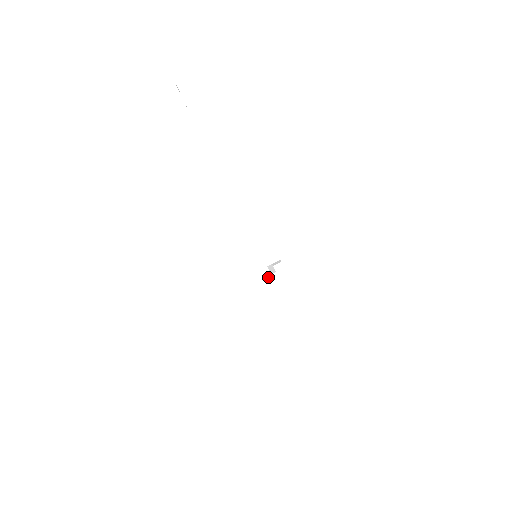
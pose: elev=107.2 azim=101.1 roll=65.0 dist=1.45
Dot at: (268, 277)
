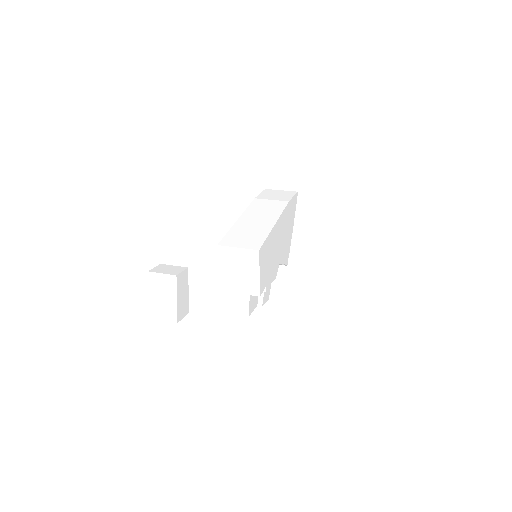
Dot at: occluded
